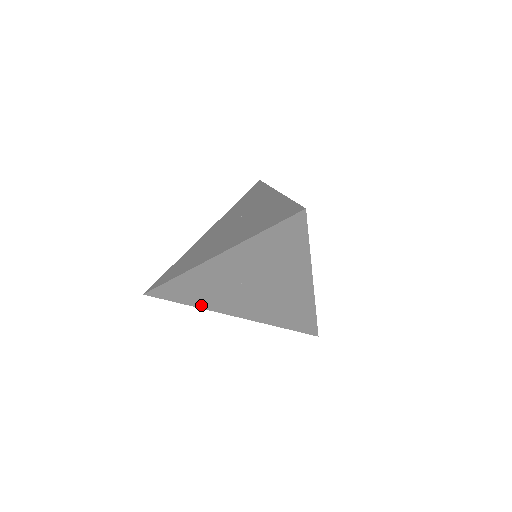
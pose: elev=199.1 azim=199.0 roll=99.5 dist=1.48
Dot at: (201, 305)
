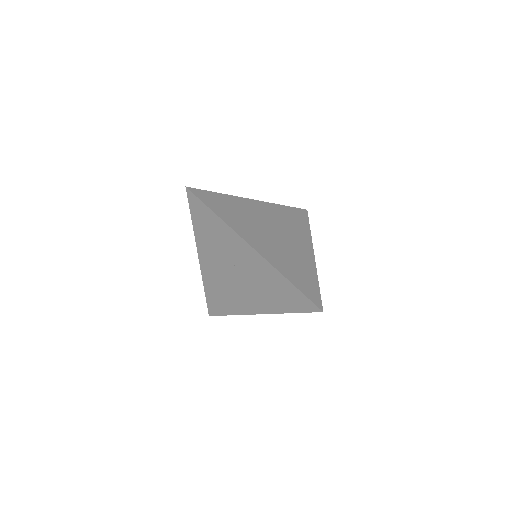
Dot at: occluded
